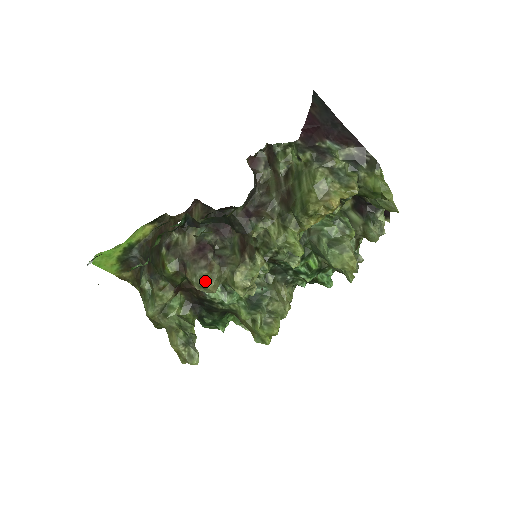
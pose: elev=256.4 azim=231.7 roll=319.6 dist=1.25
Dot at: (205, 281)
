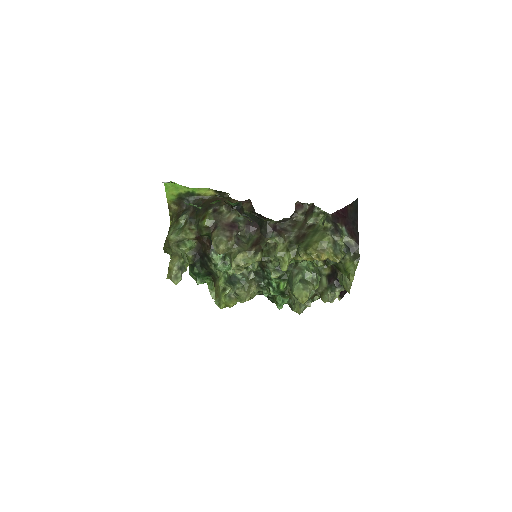
Dot at: (221, 243)
